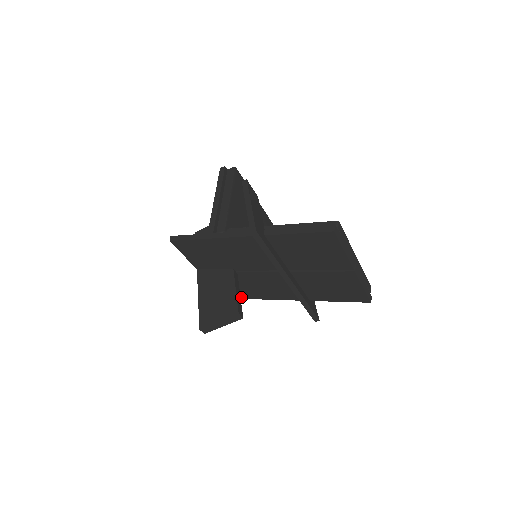
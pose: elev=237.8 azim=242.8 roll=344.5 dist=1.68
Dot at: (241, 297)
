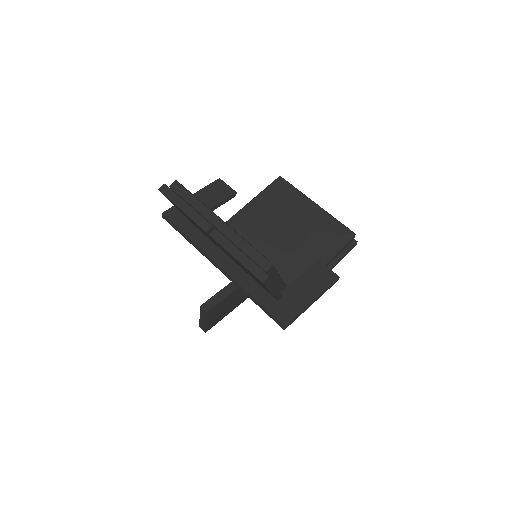
Dot at: occluded
